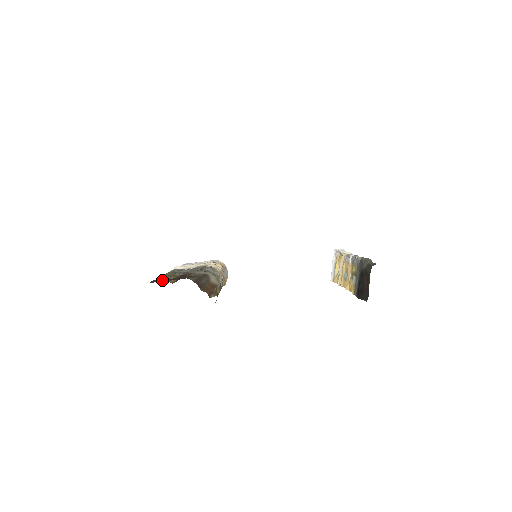
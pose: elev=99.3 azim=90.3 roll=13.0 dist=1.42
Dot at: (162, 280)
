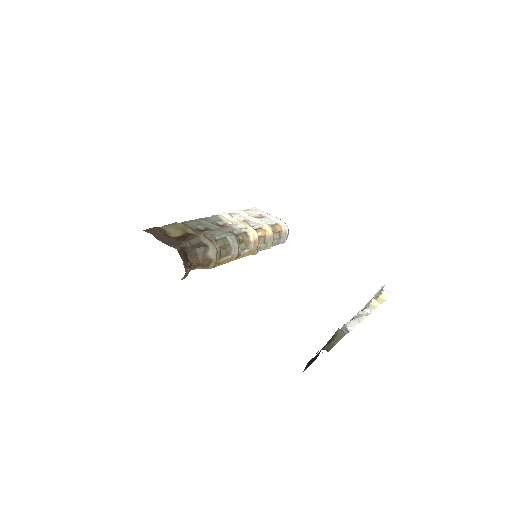
Dot at: (153, 234)
